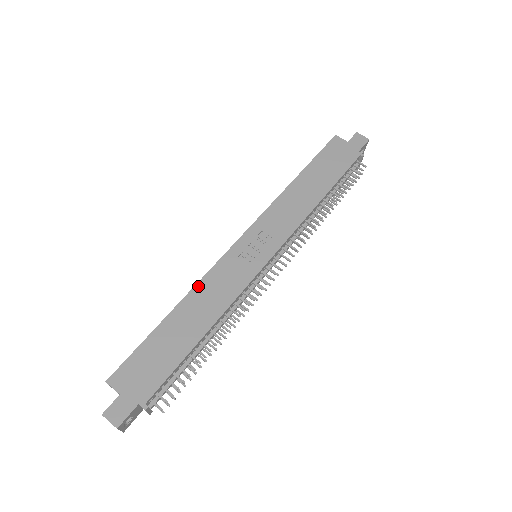
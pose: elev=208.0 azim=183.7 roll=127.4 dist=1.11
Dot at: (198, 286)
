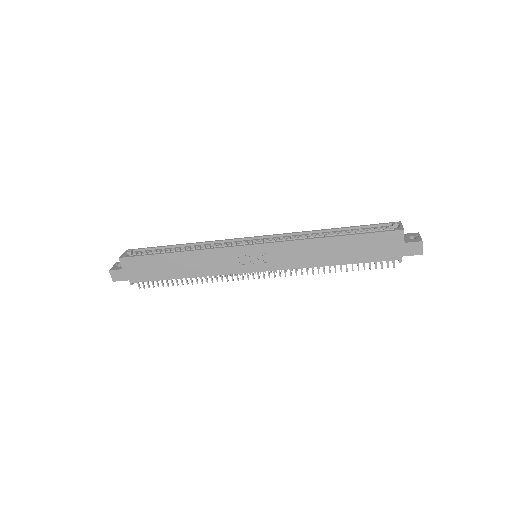
Dot at: (201, 252)
